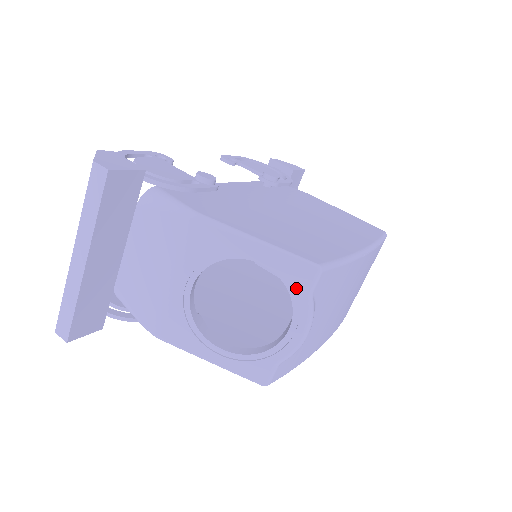
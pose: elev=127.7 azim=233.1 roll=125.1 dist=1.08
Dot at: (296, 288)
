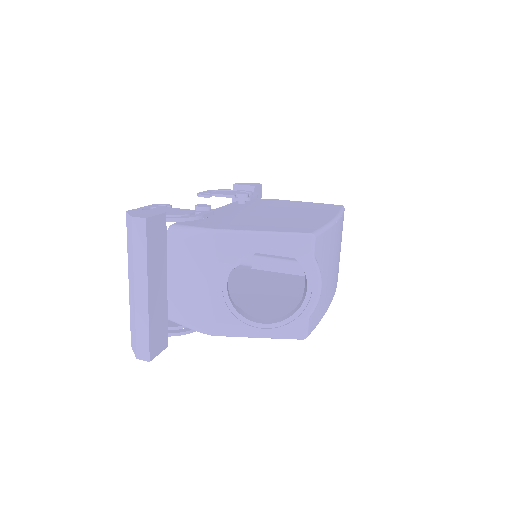
Dot at: (302, 256)
